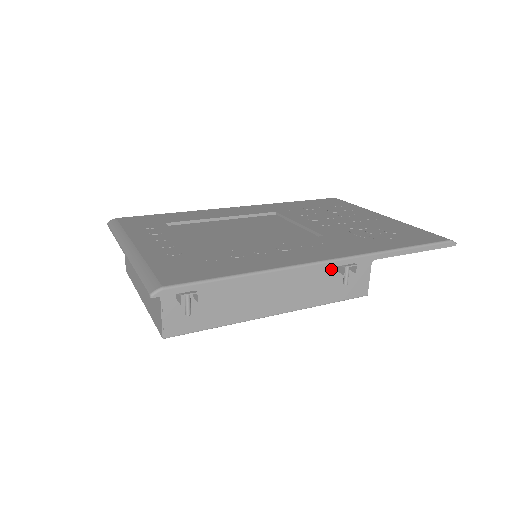
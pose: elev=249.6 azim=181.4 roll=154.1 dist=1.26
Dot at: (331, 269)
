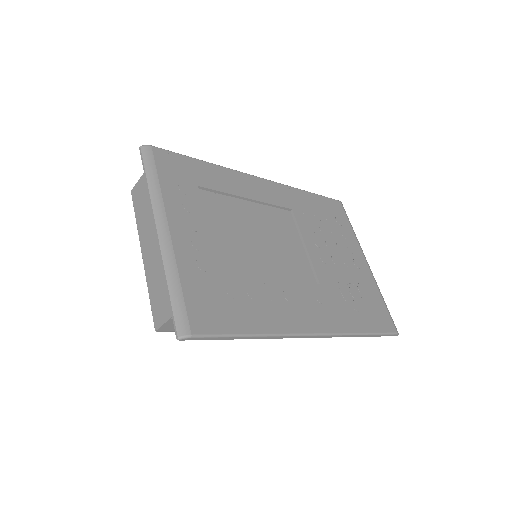
Dot at: occluded
